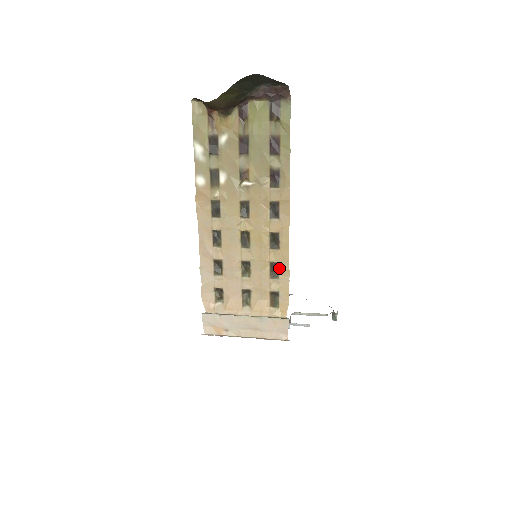
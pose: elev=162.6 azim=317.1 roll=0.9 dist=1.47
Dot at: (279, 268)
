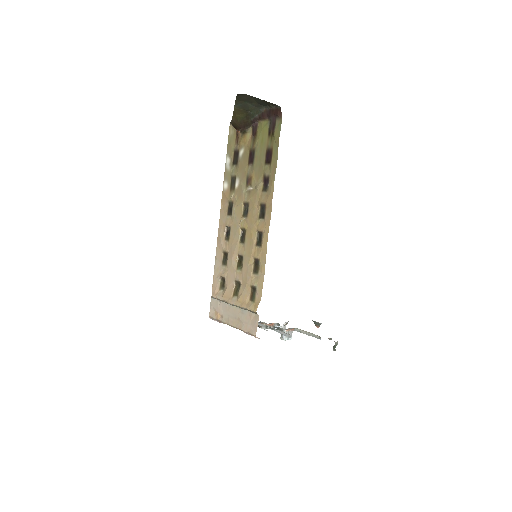
Dot at: (259, 264)
